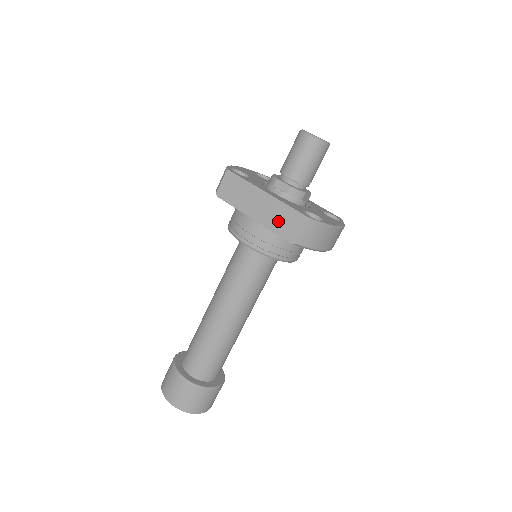
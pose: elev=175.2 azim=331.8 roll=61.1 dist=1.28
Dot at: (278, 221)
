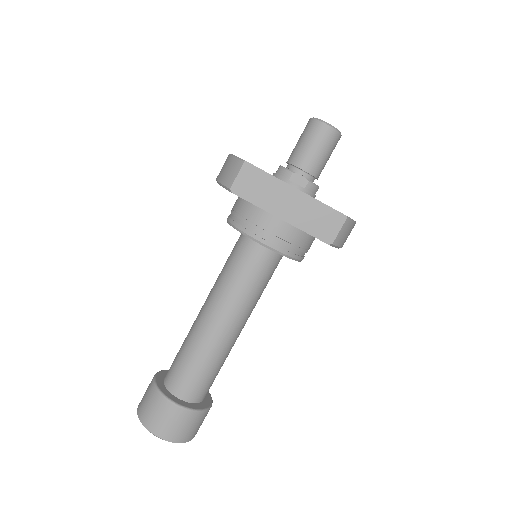
Dot at: (311, 220)
